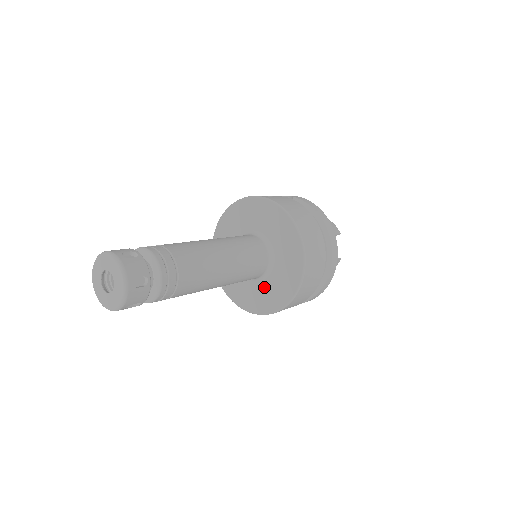
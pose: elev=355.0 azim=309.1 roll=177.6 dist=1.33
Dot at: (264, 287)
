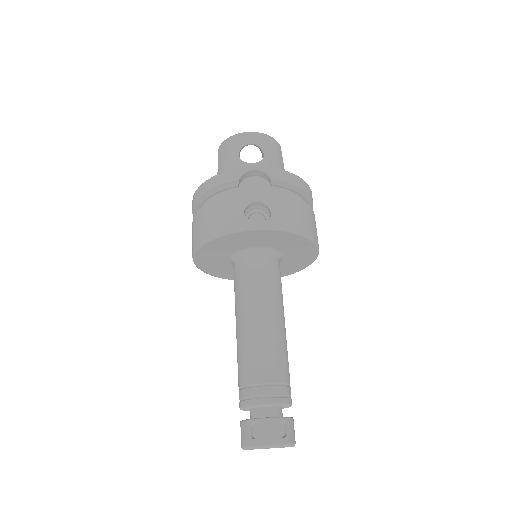
Dot at: occluded
